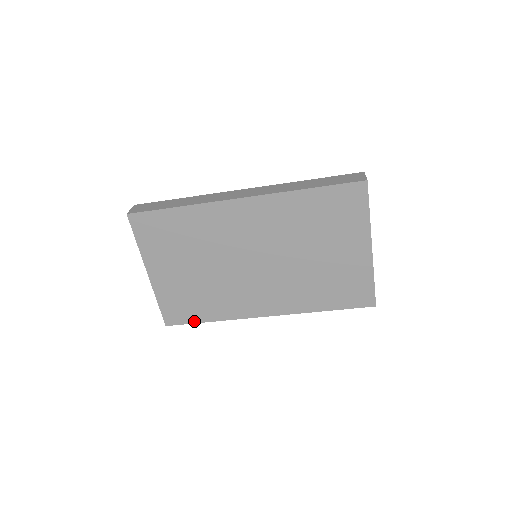
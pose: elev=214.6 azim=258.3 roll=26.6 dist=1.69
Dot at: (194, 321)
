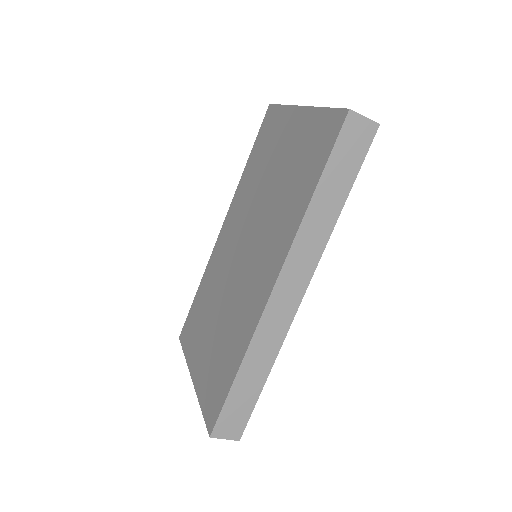
Dot at: (227, 393)
